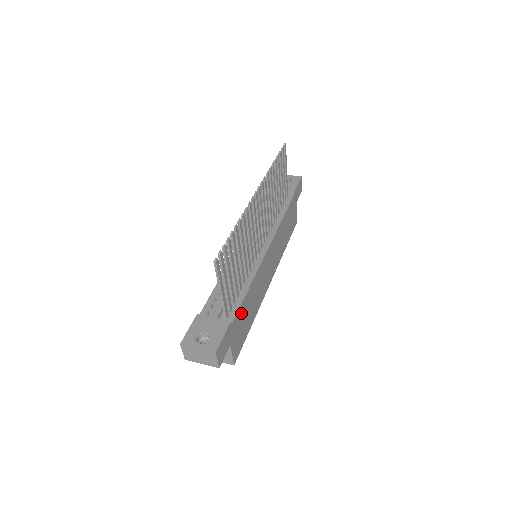
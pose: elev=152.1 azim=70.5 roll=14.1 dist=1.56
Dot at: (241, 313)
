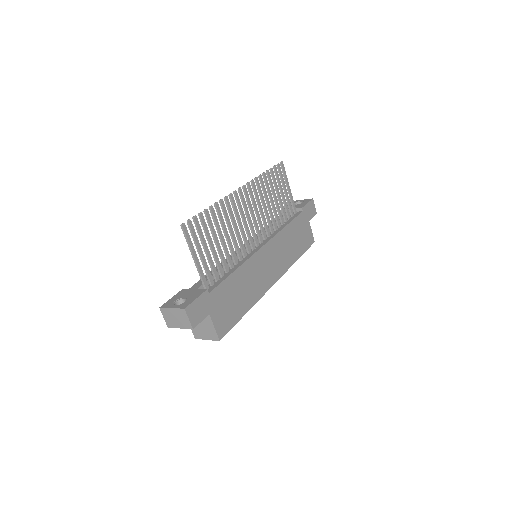
Dot at: (225, 290)
